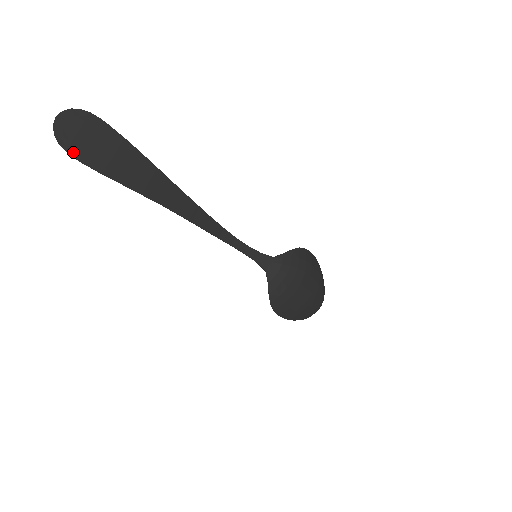
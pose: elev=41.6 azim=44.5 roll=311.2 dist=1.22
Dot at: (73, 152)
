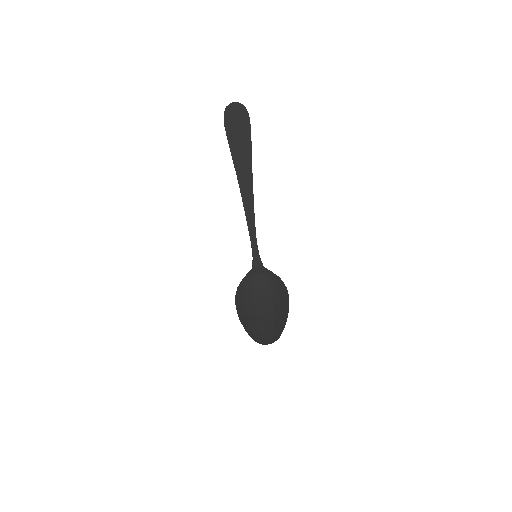
Dot at: (226, 119)
